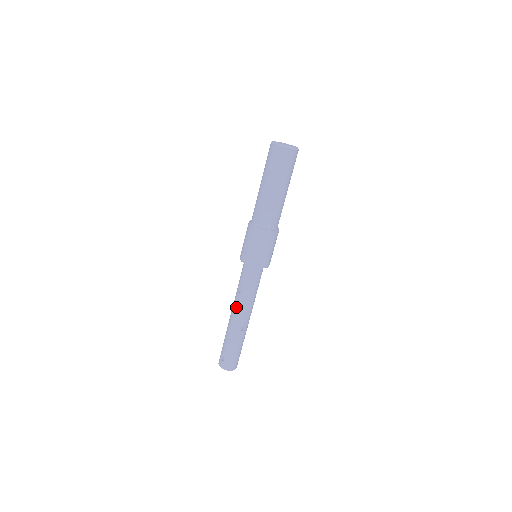
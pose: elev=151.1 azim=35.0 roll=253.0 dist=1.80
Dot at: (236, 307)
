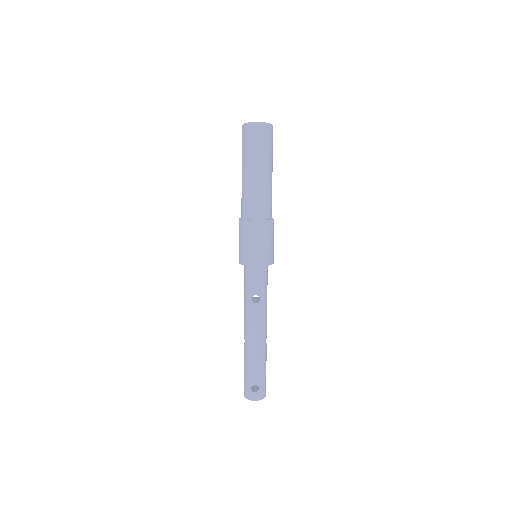
Dot at: (258, 321)
